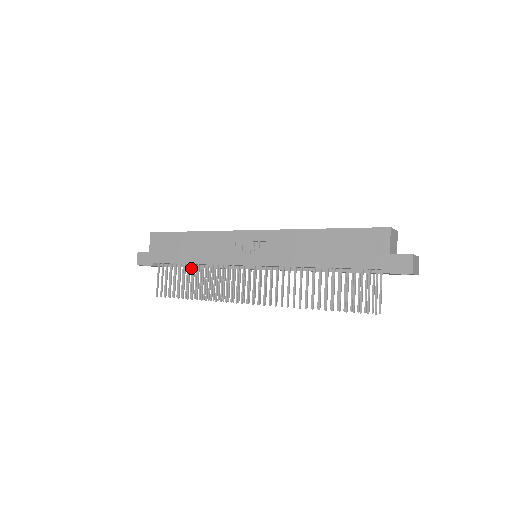
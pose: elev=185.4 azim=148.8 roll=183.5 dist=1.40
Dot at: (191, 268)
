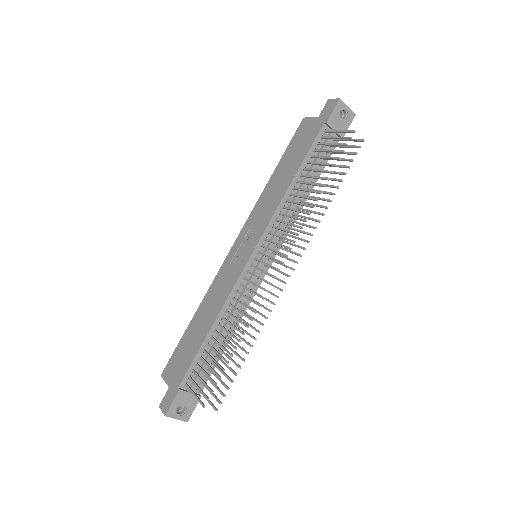
Dot at: (220, 351)
